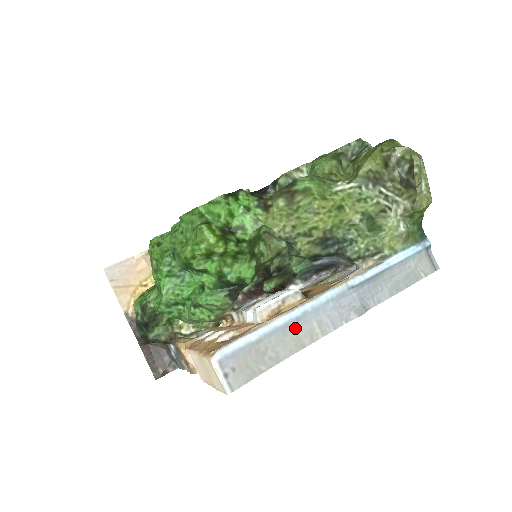
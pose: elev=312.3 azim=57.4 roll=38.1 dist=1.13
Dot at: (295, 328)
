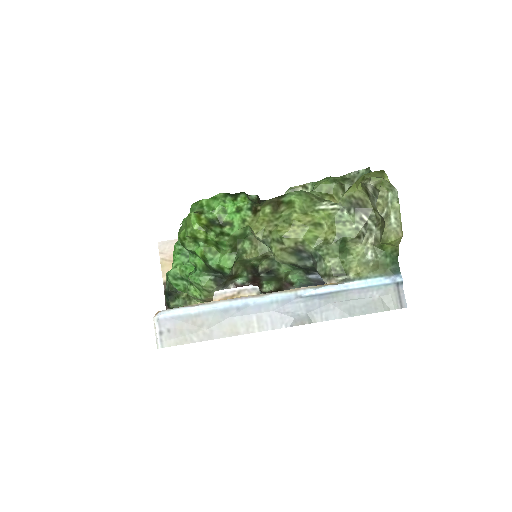
Dot at: (234, 315)
